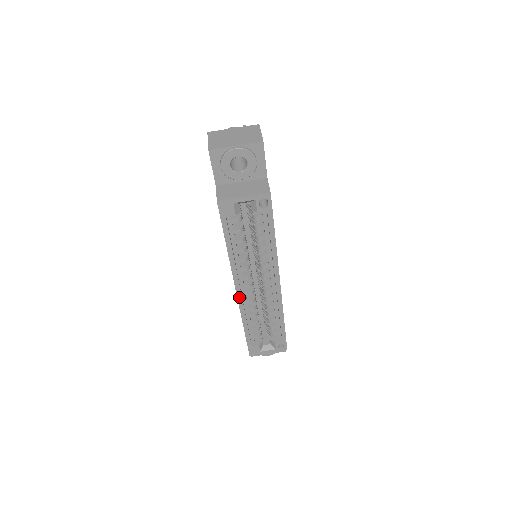
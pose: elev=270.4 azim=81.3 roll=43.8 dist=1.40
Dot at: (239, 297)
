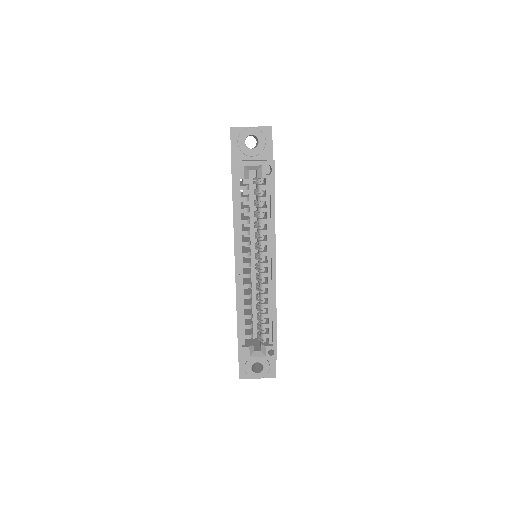
Dot at: (237, 274)
